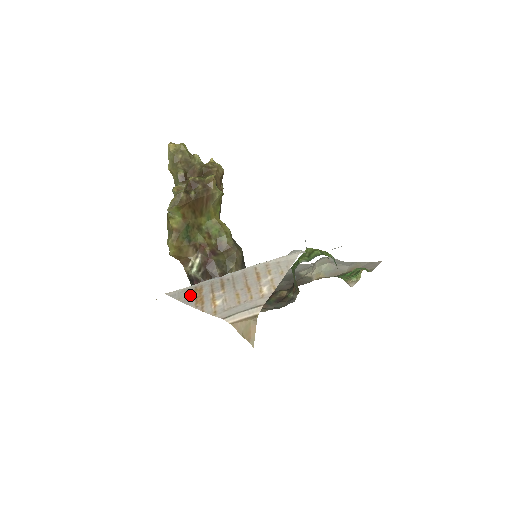
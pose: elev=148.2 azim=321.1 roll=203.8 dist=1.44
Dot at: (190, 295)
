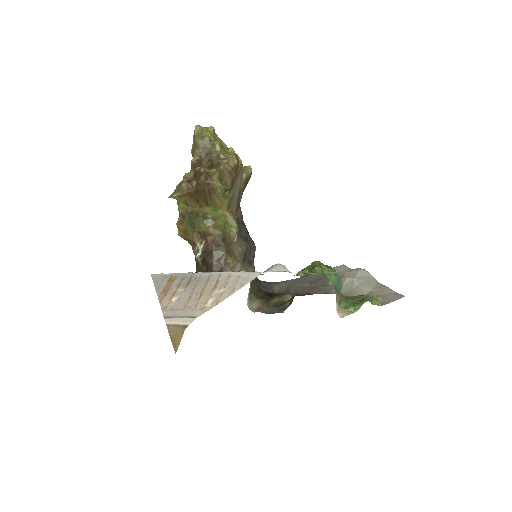
Dot at: (163, 283)
